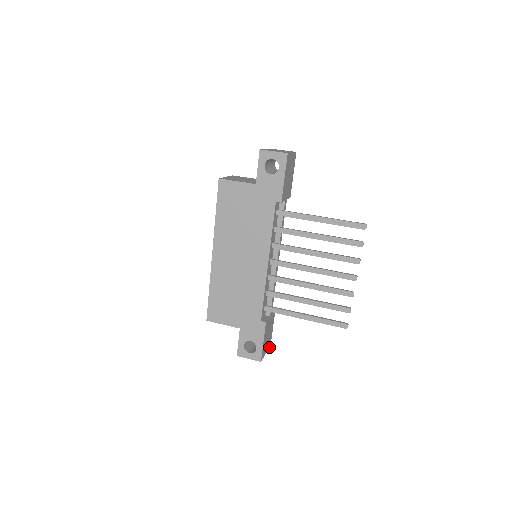
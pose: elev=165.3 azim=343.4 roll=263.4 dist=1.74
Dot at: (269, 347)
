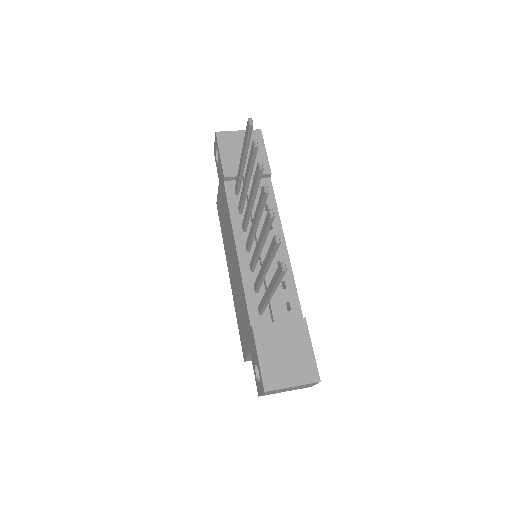
Dot at: (313, 382)
